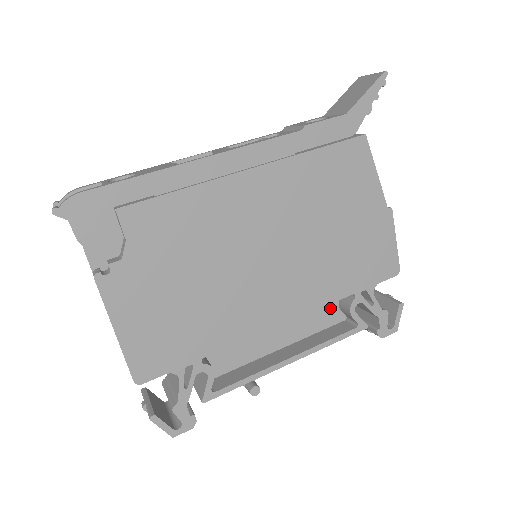
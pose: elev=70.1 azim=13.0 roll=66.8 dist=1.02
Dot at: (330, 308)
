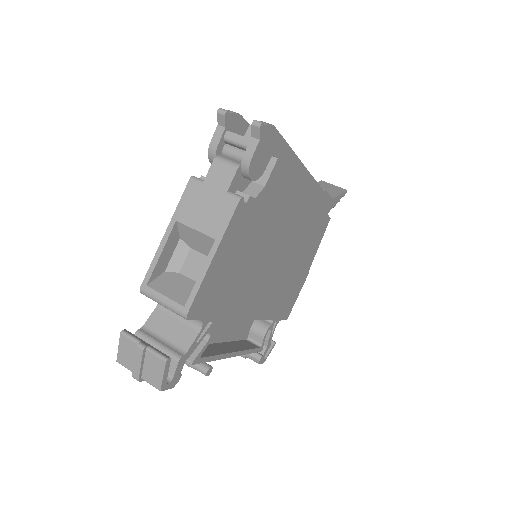
Dot at: (249, 325)
